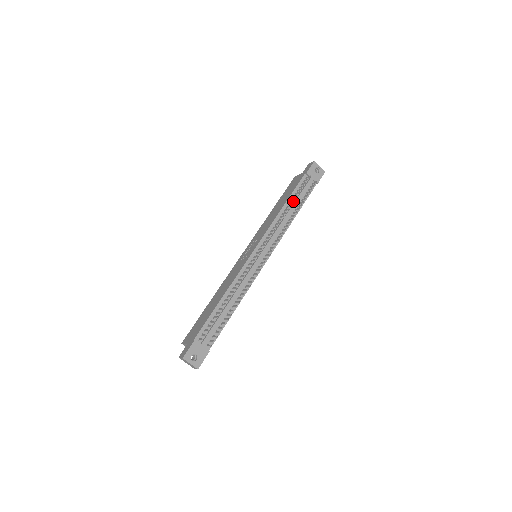
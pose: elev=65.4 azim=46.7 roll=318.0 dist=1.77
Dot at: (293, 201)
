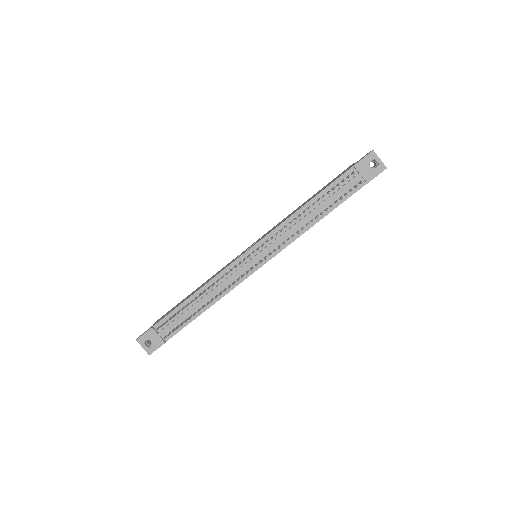
Dot at: (314, 203)
